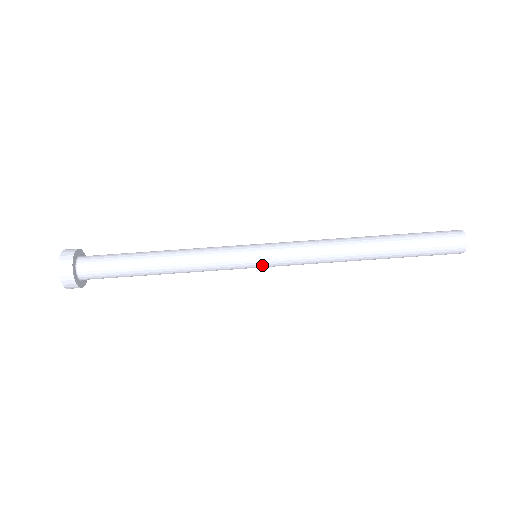
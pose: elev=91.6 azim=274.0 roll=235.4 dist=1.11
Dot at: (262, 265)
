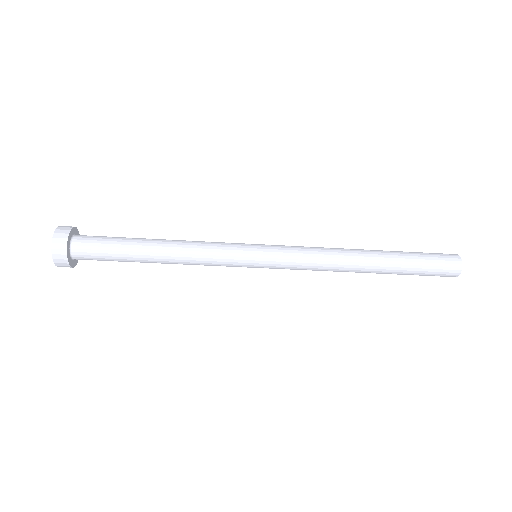
Dot at: occluded
